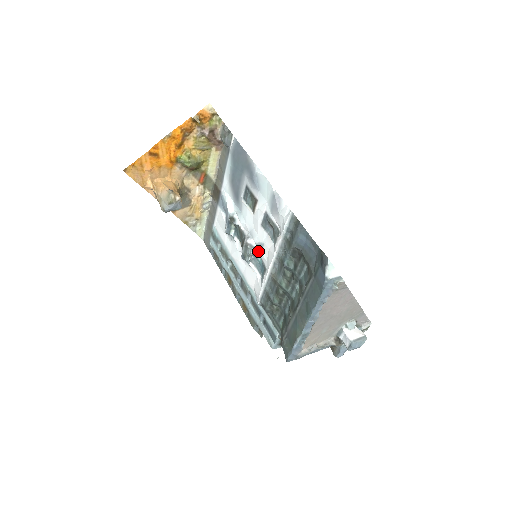
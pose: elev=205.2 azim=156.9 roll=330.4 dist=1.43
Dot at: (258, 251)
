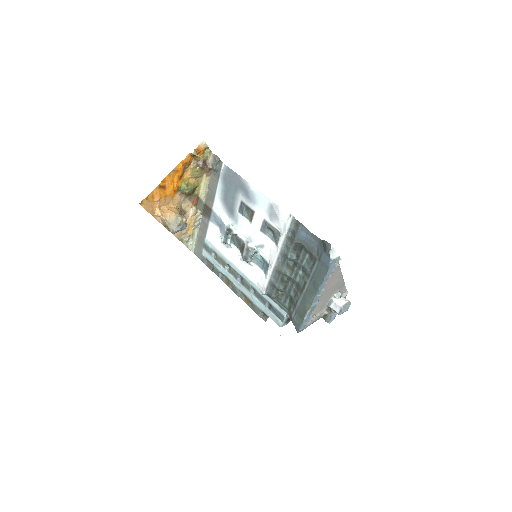
Dot at: (259, 252)
